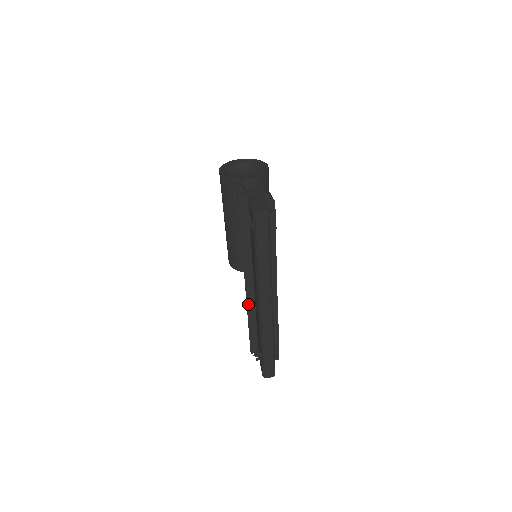
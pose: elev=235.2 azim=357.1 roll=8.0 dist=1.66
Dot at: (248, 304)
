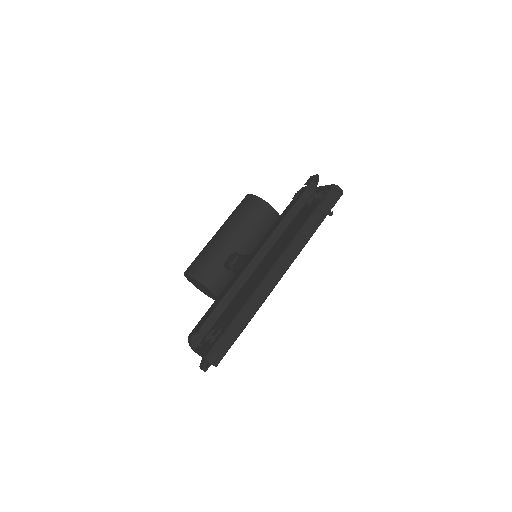
Dot at: (242, 275)
